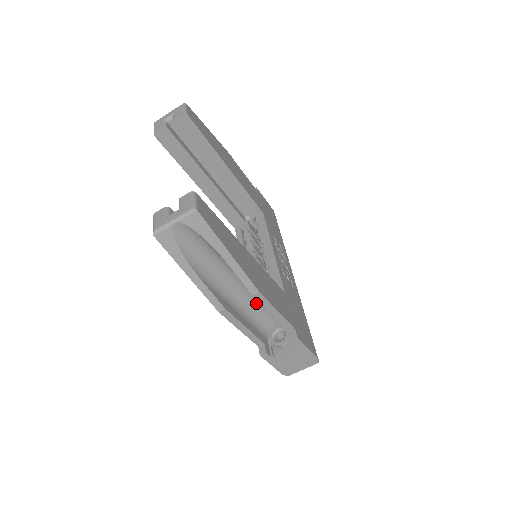
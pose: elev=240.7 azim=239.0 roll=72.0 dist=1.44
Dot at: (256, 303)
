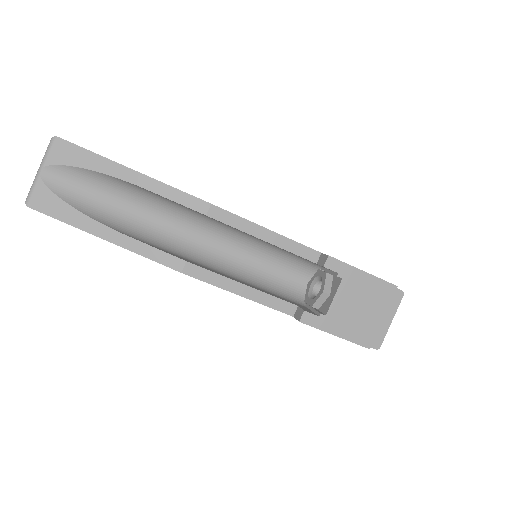
Dot at: (248, 257)
